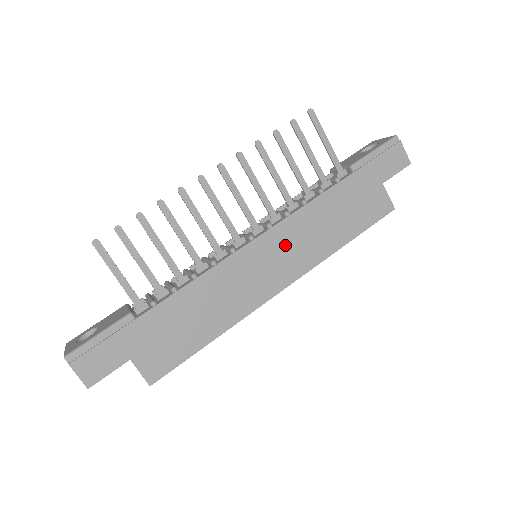
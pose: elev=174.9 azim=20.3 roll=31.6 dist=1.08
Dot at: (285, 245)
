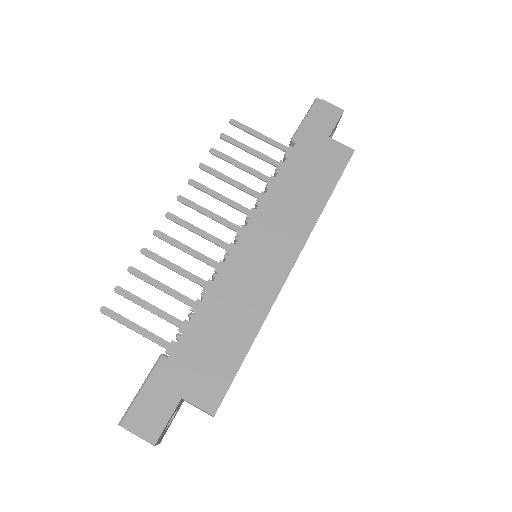
Dot at: (271, 228)
